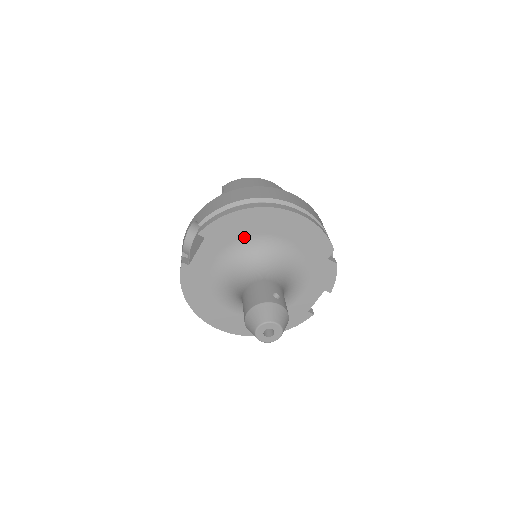
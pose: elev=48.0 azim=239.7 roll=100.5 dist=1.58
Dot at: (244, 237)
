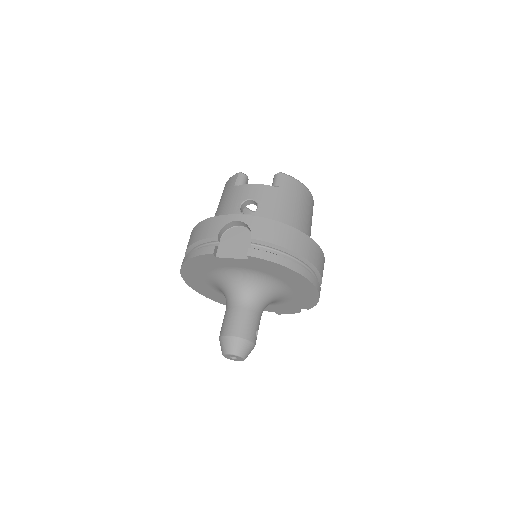
Dot at: (272, 275)
